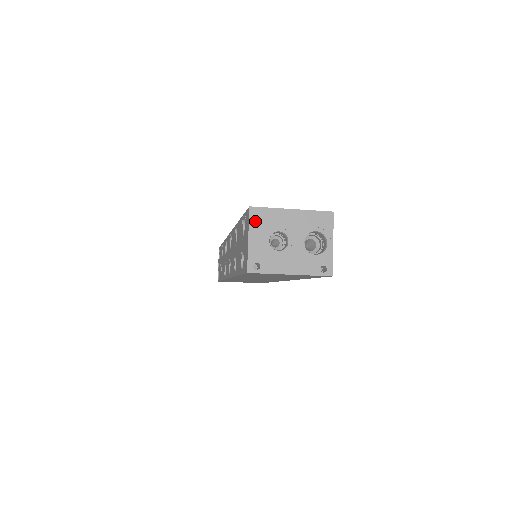
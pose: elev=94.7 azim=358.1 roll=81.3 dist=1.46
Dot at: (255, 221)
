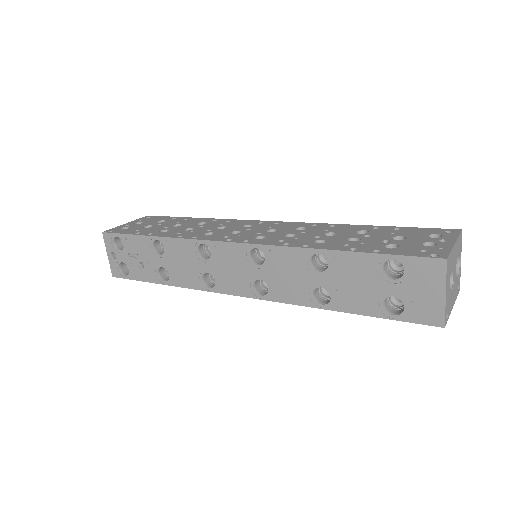
Dot at: (448, 272)
